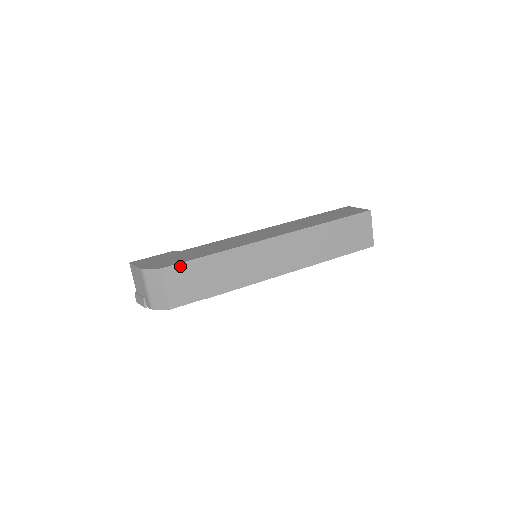
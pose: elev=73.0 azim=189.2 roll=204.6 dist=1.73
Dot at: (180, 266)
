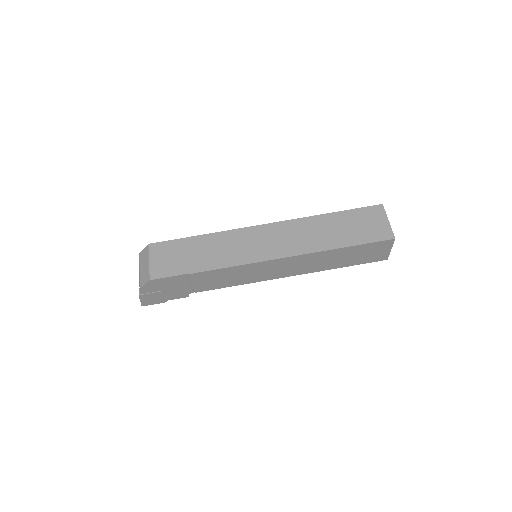
Dot at: (167, 243)
